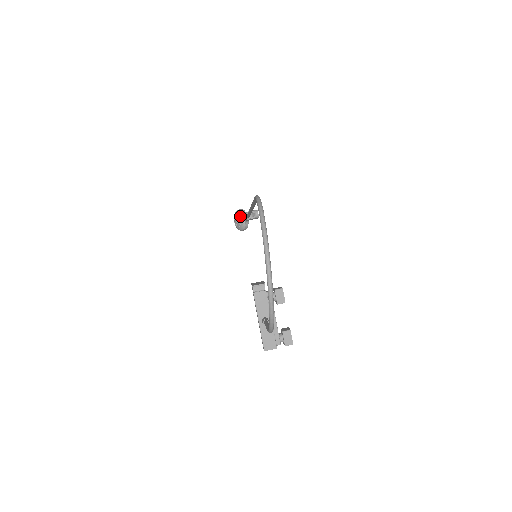
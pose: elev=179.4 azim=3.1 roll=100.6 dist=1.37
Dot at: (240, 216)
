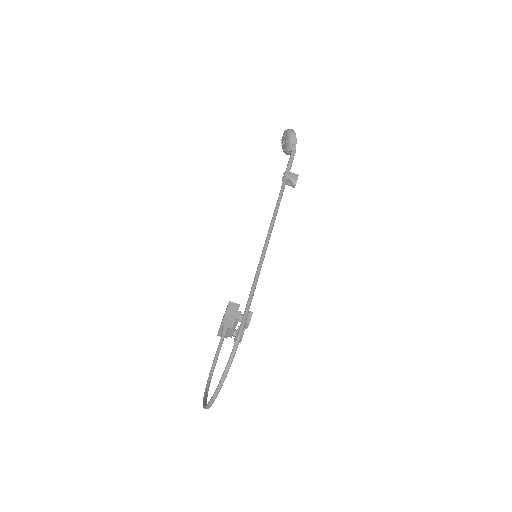
Dot at: (288, 145)
